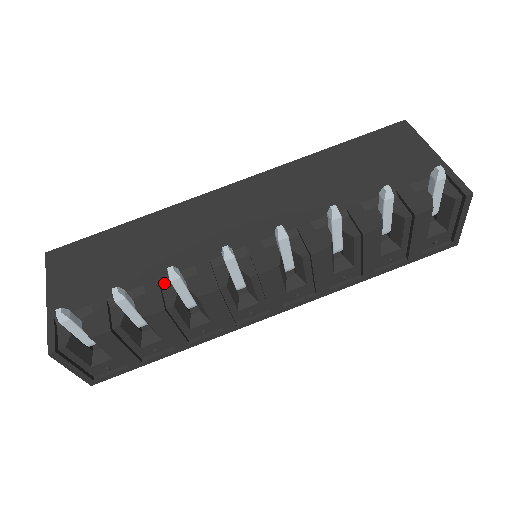
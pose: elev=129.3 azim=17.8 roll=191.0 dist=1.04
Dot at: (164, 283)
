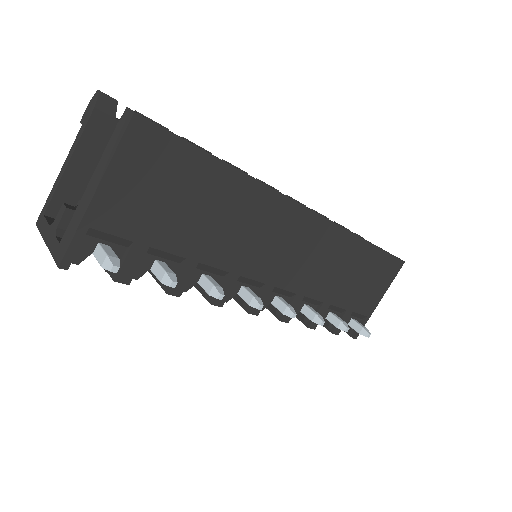
Dot at: (198, 267)
